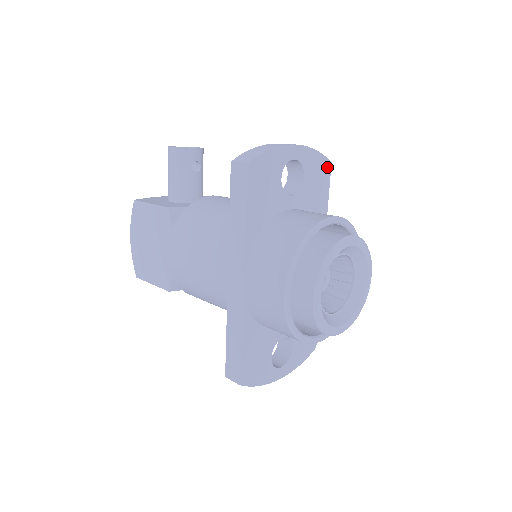
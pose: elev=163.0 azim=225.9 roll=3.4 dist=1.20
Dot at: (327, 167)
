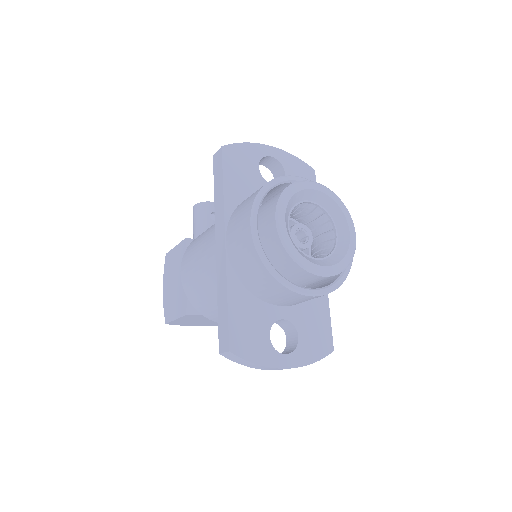
Dot at: (311, 173)
